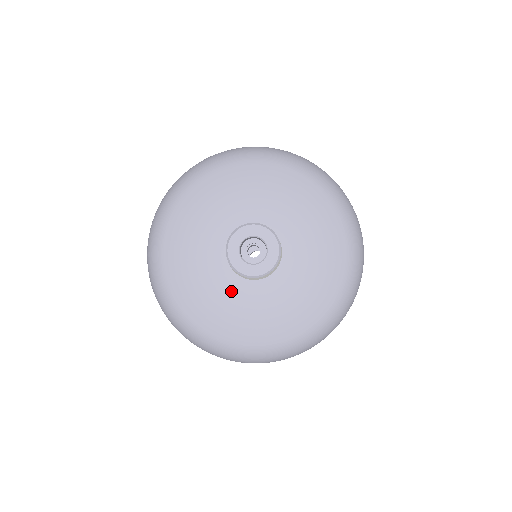
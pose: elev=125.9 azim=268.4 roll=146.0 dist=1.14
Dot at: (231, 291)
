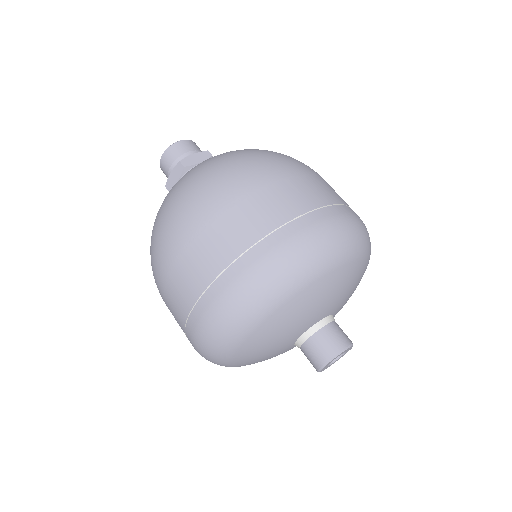
Dot at: occluded
